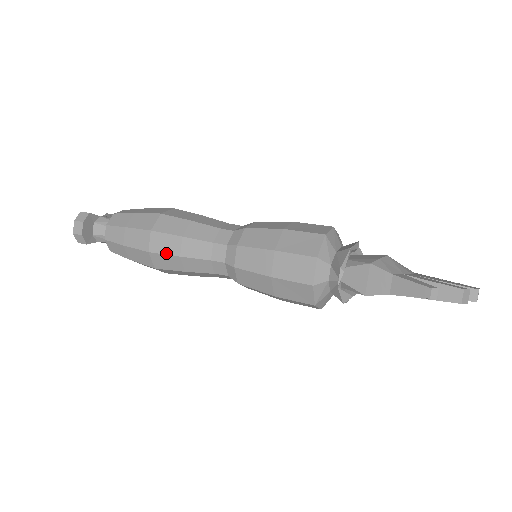
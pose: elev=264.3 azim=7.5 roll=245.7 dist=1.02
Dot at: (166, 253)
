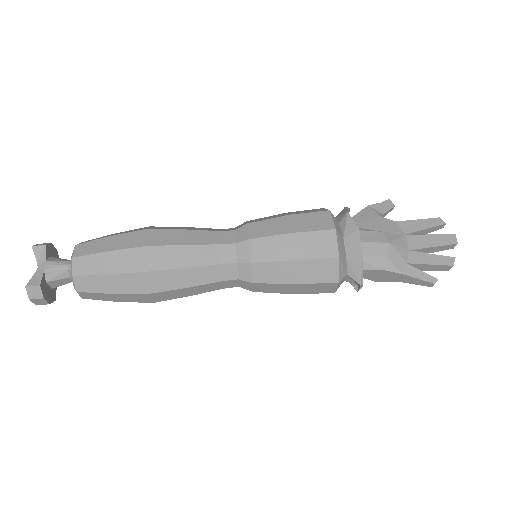
Dot at: occluded
